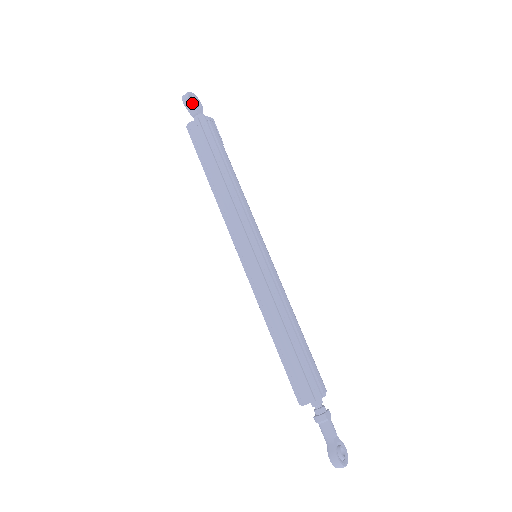
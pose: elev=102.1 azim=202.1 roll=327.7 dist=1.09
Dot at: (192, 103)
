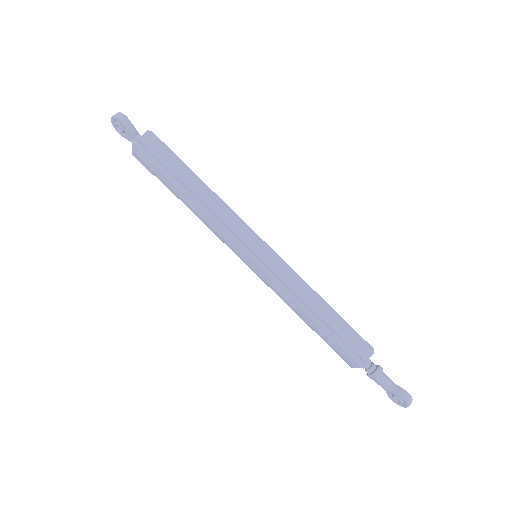
Dot at: (130, 122)
